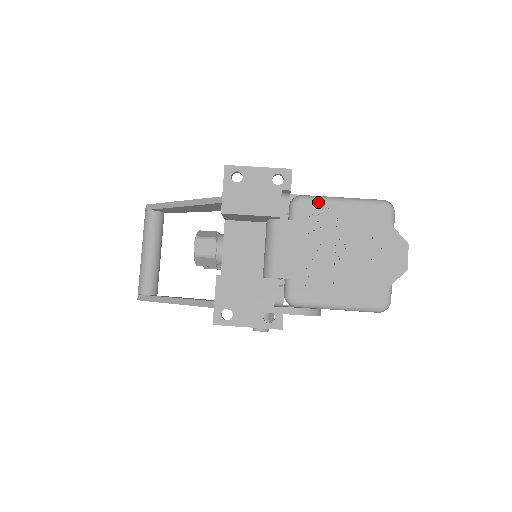
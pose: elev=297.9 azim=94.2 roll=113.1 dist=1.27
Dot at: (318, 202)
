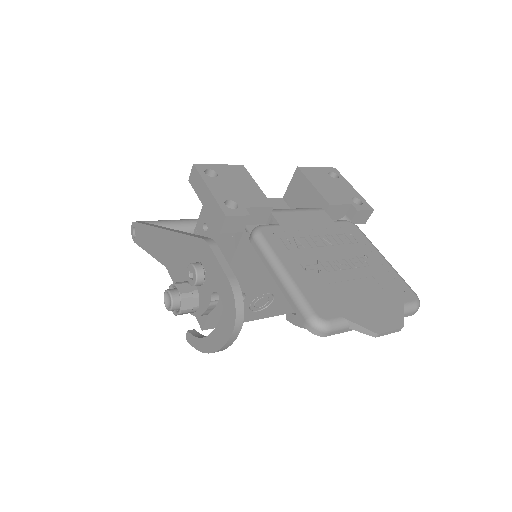
Dot at: (365, 238)
